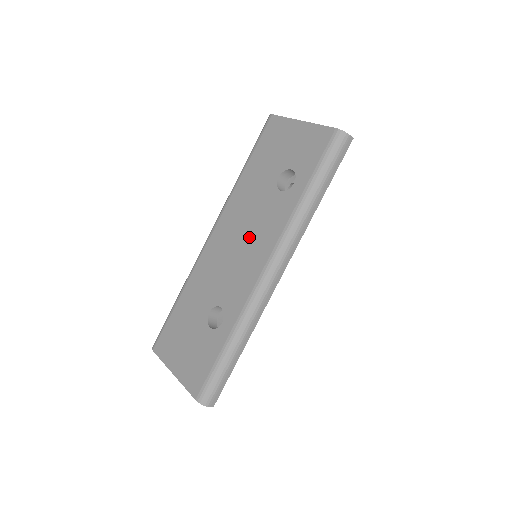
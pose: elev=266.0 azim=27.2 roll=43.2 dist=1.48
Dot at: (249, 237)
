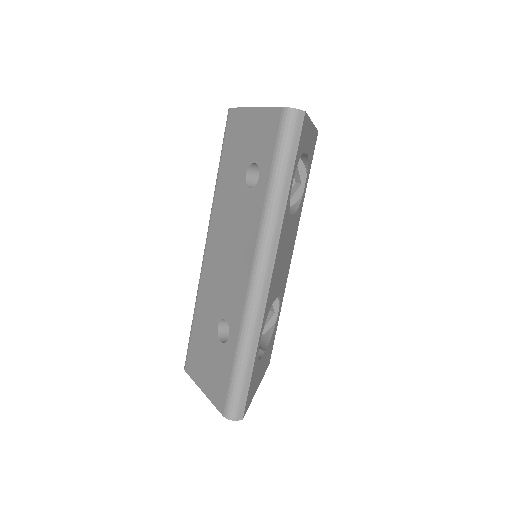
Dot at: (234, 243)
